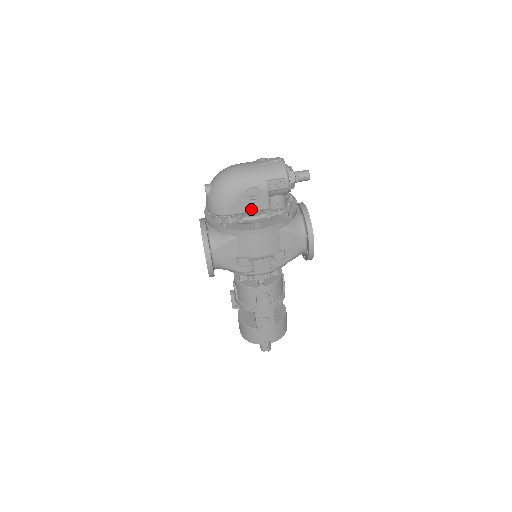
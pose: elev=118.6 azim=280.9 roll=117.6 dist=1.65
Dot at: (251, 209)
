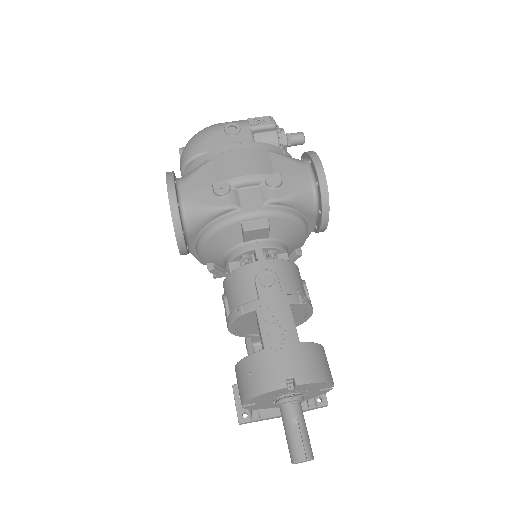
Dot at: occluded
